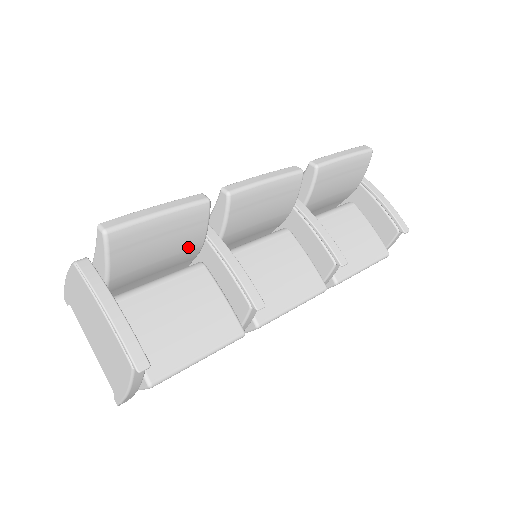
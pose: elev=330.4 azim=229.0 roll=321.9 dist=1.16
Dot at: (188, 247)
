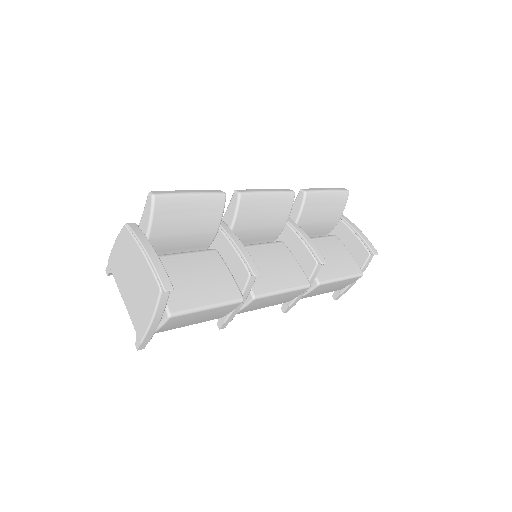
Dot at: (206, 230)
